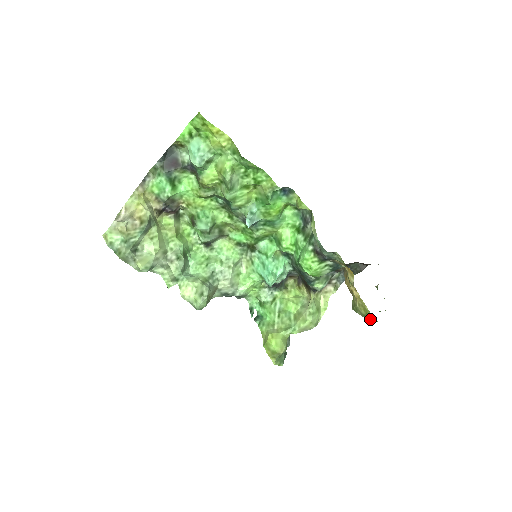
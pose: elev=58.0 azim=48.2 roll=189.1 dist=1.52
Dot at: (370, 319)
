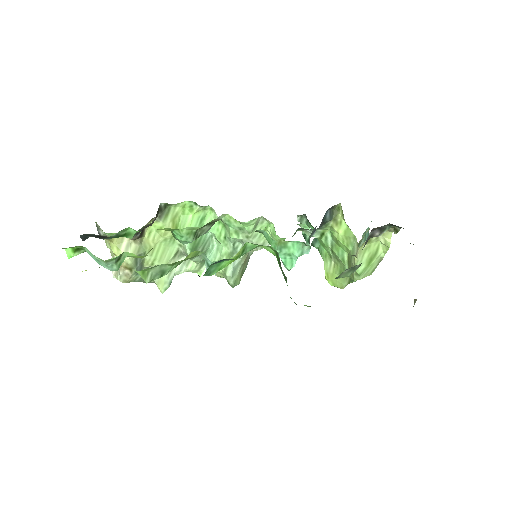
Dot at: occluded
